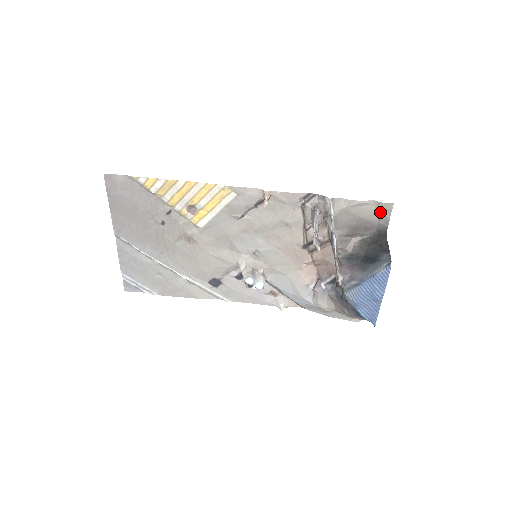
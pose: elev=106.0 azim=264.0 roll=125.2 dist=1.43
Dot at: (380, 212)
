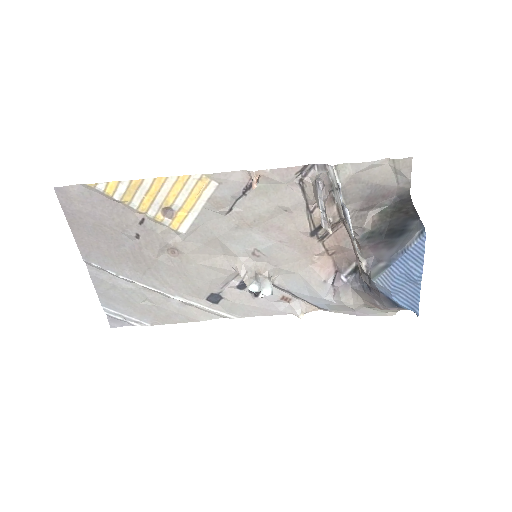
Dot at: (397, 172)
